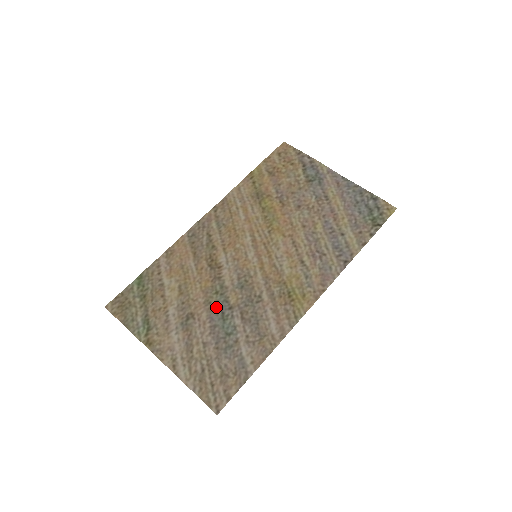
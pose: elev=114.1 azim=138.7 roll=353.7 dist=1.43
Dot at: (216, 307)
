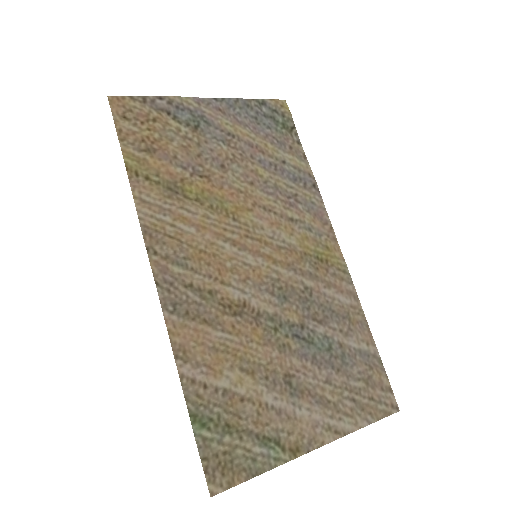
Dot at: (293, 342)
